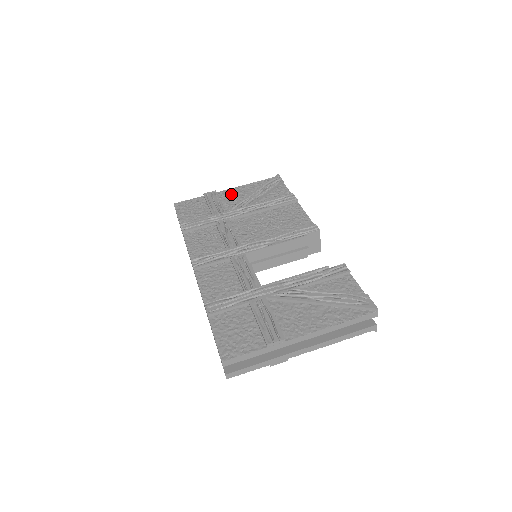
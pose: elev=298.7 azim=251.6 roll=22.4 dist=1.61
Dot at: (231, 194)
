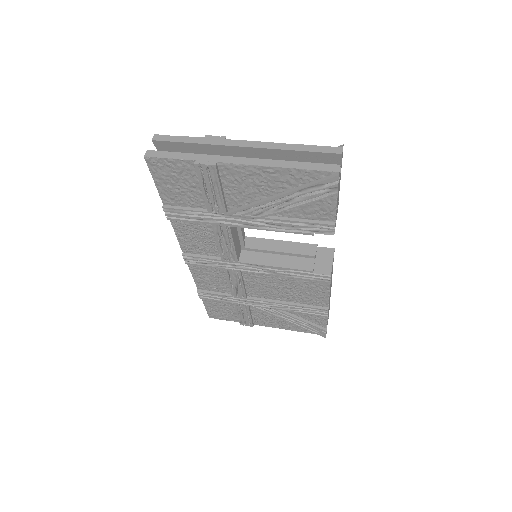
Dot at: occluded
